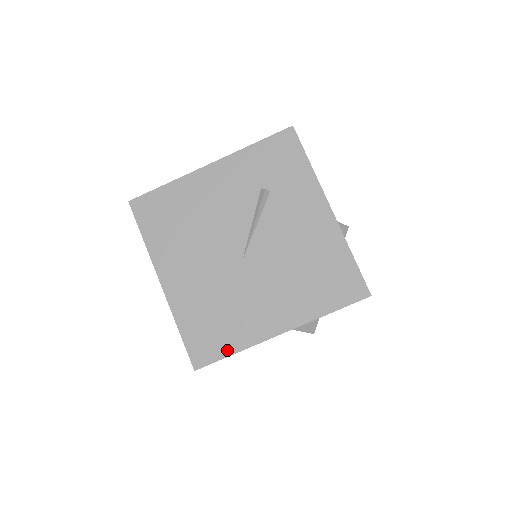
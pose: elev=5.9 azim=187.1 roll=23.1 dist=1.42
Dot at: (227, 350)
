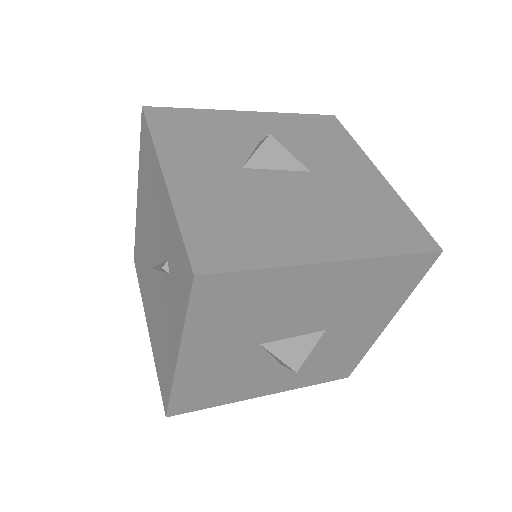
Dot at: (139, 281)
